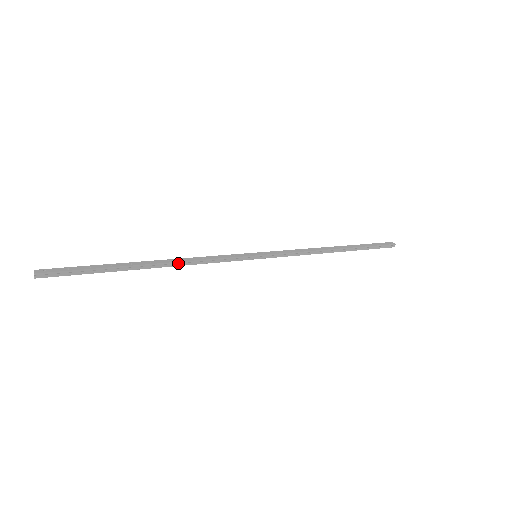
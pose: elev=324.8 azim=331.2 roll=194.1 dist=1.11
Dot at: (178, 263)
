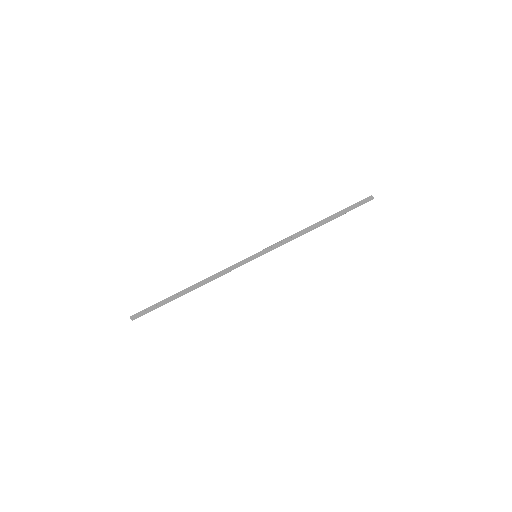
Dot at: (205, 283)
